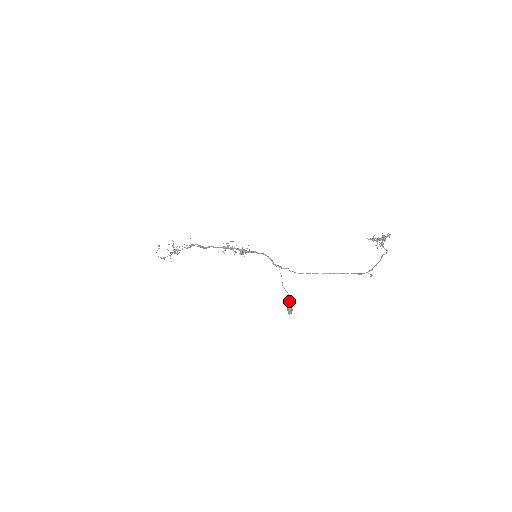
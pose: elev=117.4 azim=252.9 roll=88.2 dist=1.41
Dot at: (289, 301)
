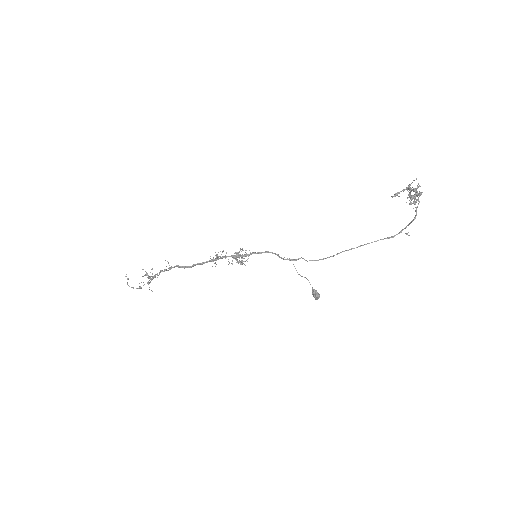
Dot at: (312, 287)
